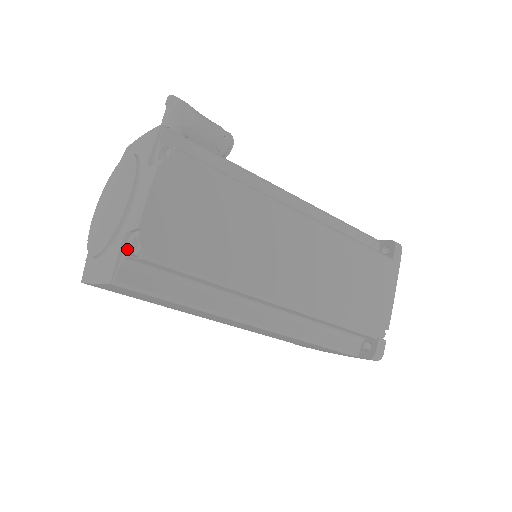
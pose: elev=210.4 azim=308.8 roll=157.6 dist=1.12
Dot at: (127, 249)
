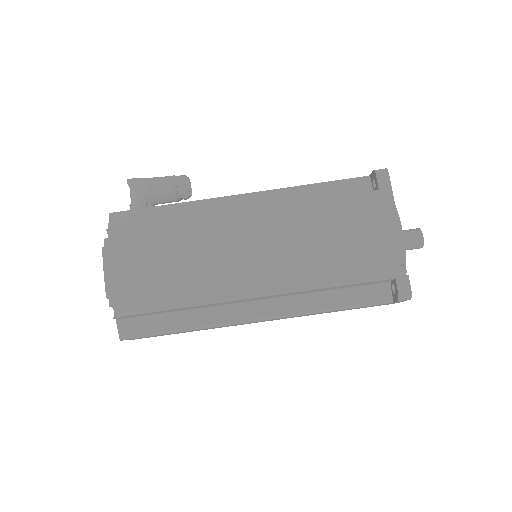
Dot at: occluded
